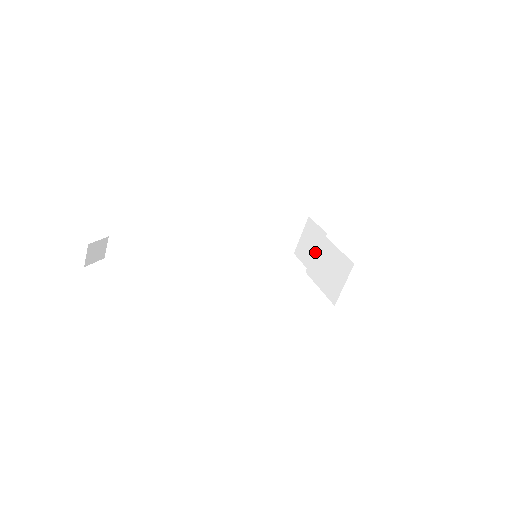
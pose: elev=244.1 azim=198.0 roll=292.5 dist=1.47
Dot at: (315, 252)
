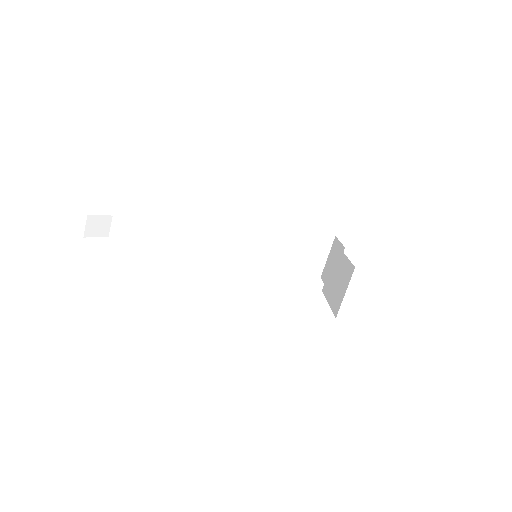
Dot at: (331, 267)
